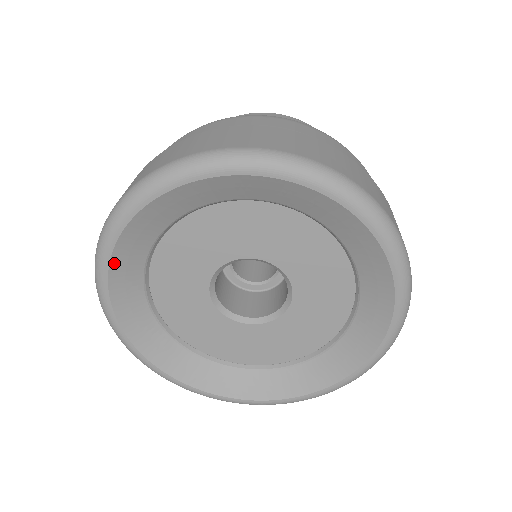
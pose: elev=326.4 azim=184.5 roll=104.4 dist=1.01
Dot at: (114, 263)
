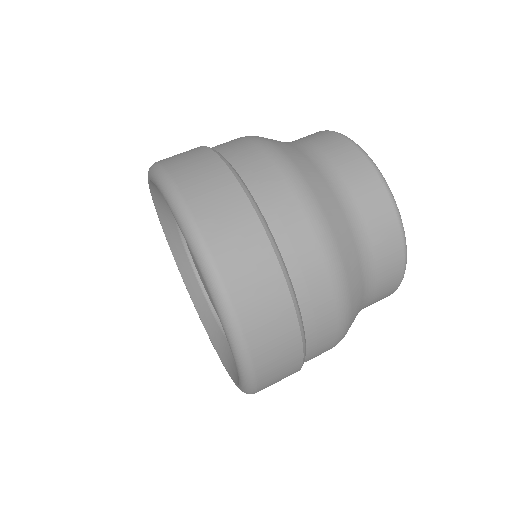
Dot at: (165, 231)
